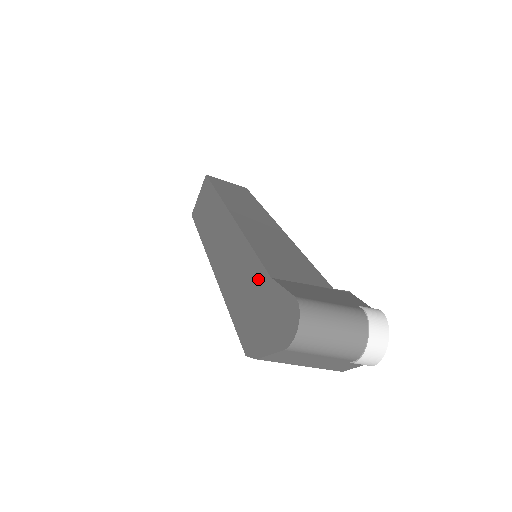
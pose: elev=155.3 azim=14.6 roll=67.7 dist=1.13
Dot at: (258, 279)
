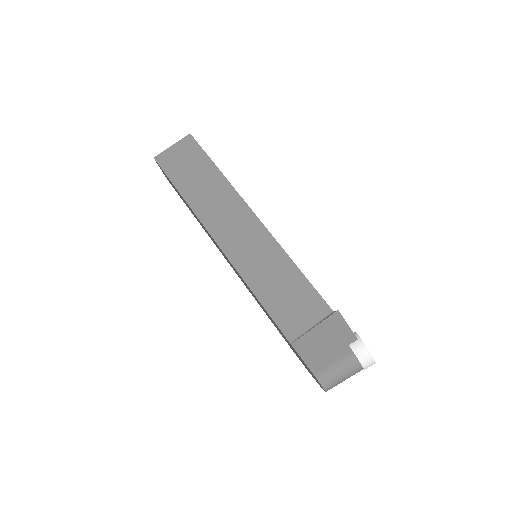
Dot at: (280, 331)
